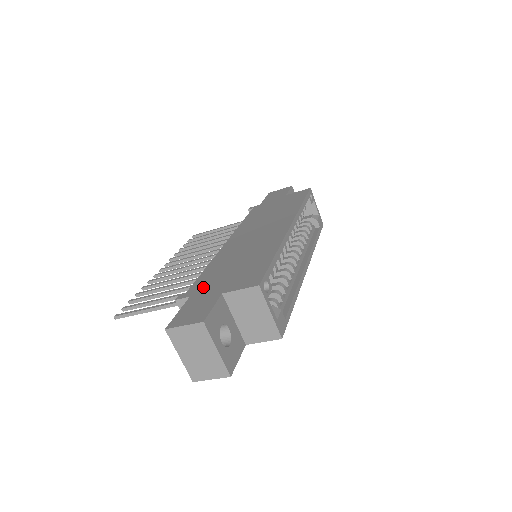
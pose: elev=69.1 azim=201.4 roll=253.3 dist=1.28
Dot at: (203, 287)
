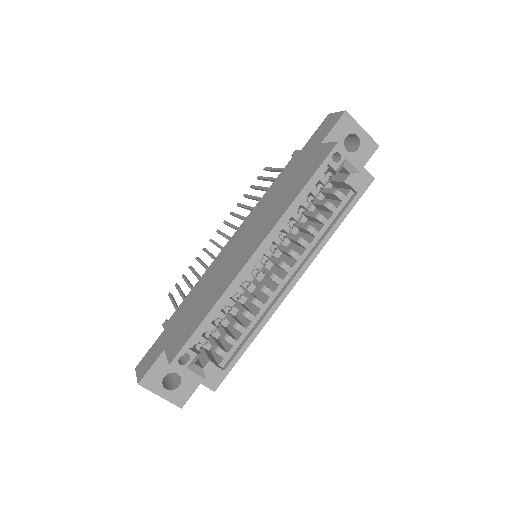
Dot at: (172, 323)
